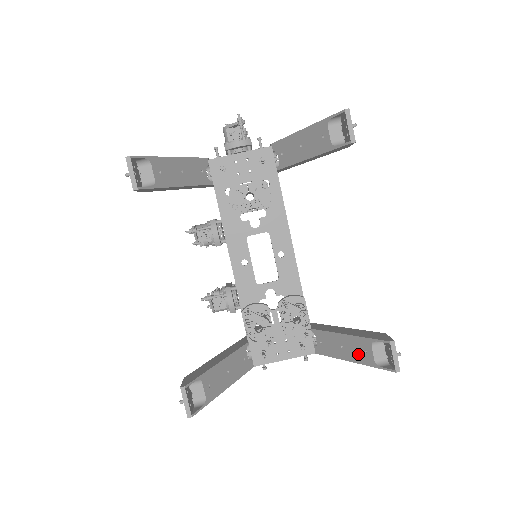
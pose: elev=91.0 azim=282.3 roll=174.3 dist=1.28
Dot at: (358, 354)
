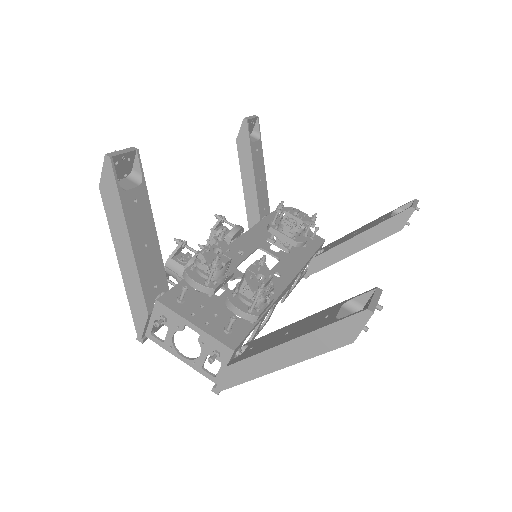
Dot at: (310, 325)
